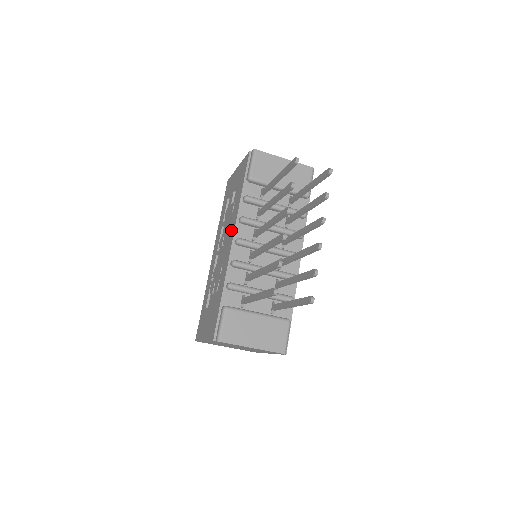
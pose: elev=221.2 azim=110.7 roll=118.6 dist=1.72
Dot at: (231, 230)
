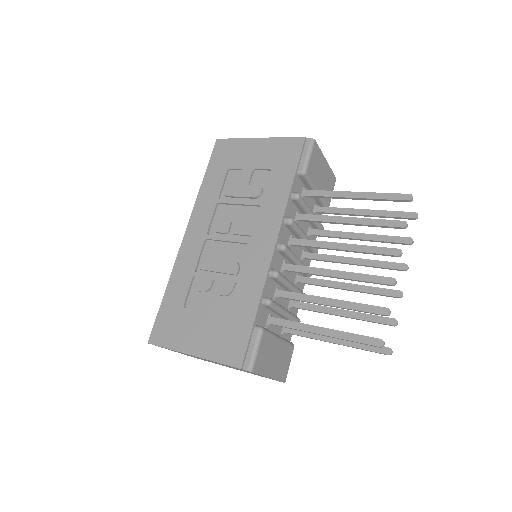
Dot at: (266, 226)
